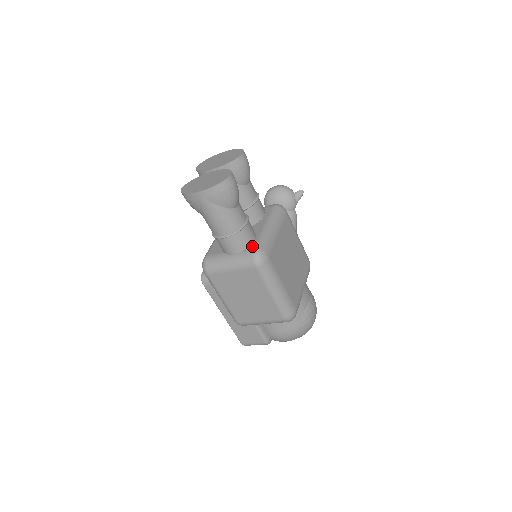
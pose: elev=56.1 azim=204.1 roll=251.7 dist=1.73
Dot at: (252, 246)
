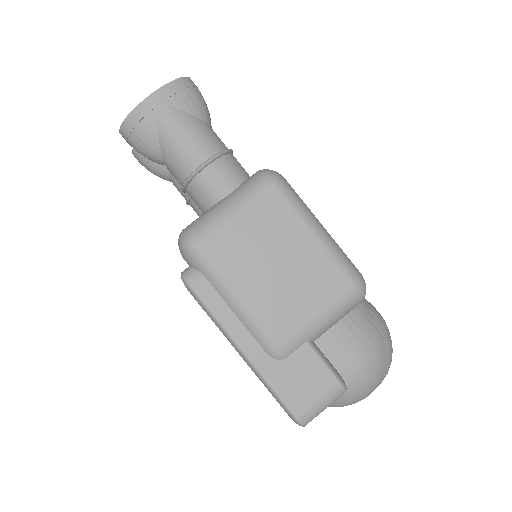
Dot at: (253, 174)
